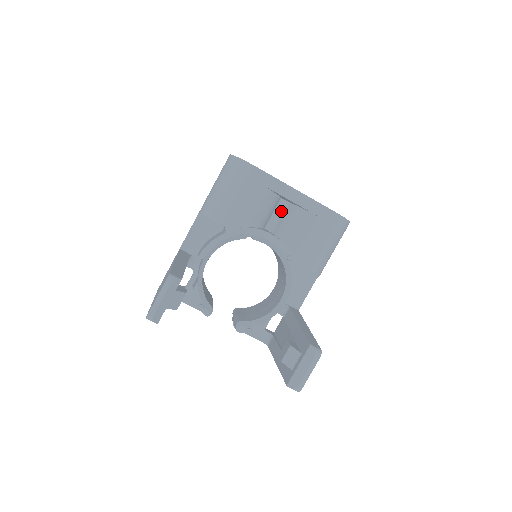
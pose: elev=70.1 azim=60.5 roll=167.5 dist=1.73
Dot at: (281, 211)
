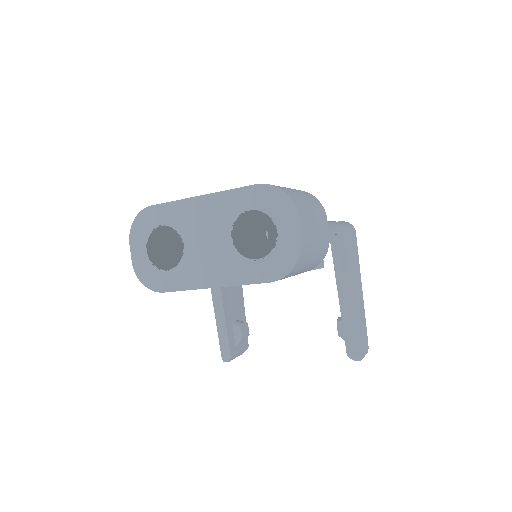
Dot at: occluded
